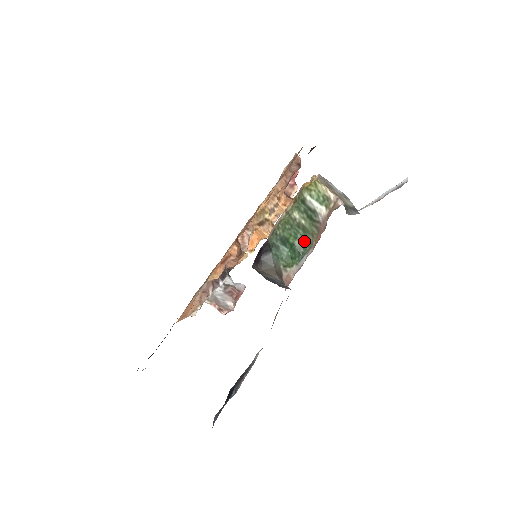
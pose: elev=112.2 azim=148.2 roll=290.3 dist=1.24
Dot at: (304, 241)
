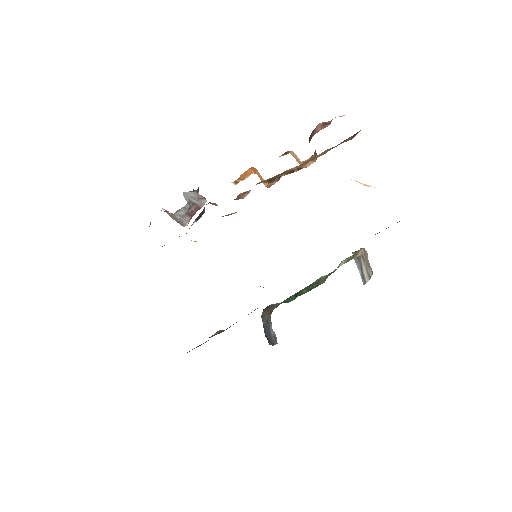
Dot at: (310, 290)
